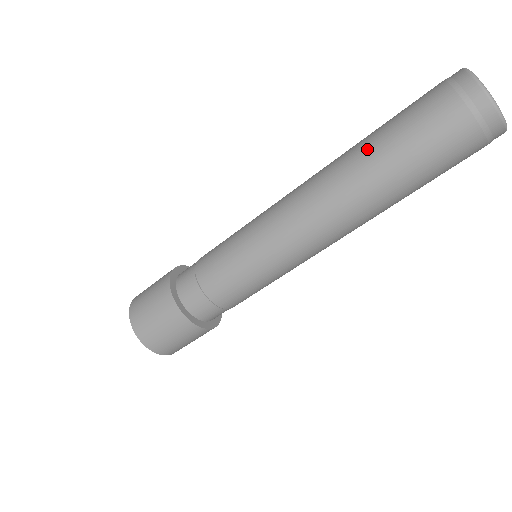
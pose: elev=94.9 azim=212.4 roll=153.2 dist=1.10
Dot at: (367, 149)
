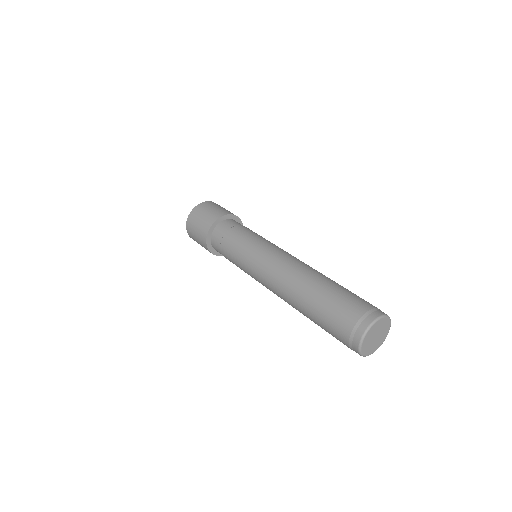
Dot at: (319, 286)
